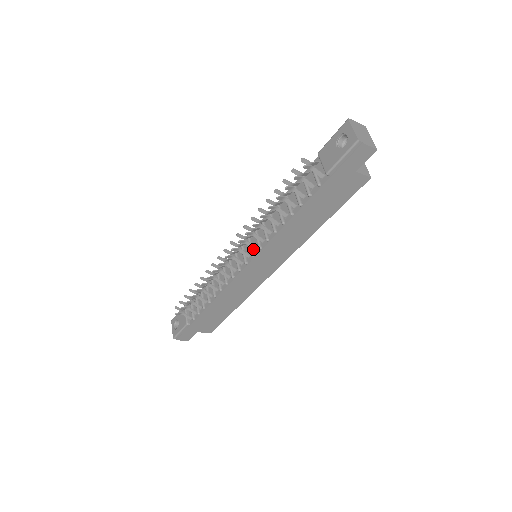
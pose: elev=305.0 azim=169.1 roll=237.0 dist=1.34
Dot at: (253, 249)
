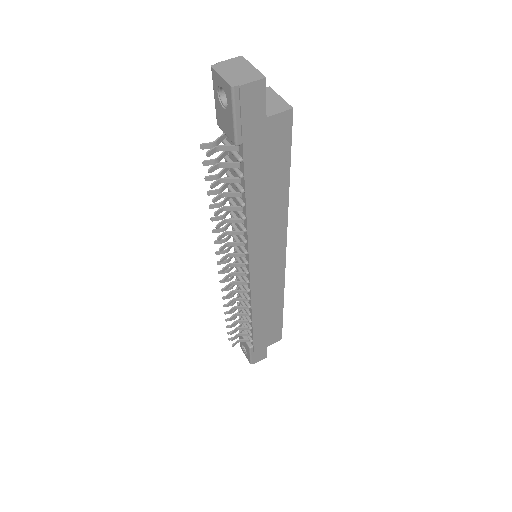
Dot at: (243, 256)
